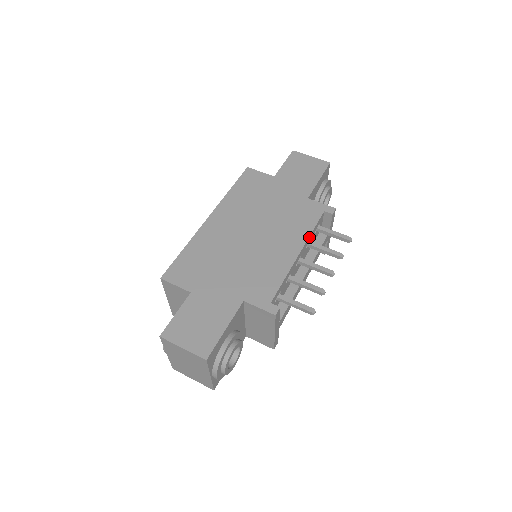
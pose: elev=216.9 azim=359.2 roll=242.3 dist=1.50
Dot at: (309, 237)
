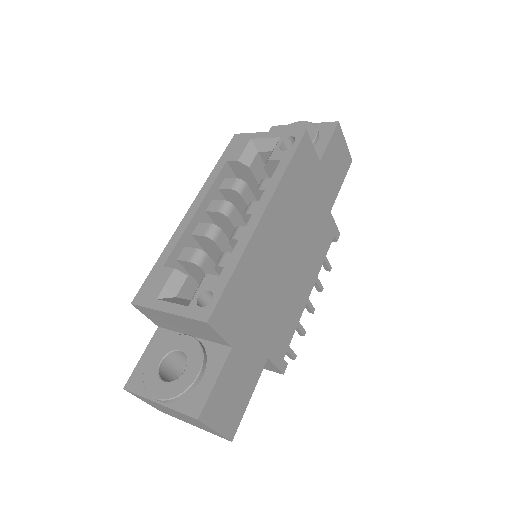
Dot at: (319, 269)
